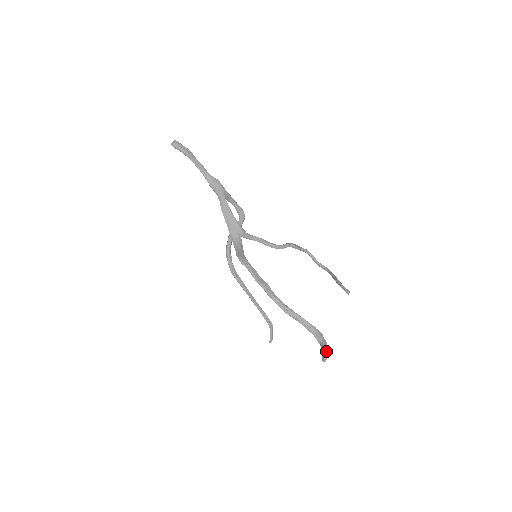
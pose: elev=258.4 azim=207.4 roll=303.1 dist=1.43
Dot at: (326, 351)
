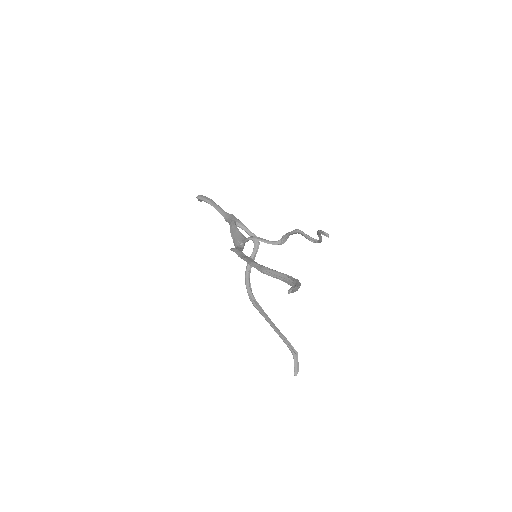
Dot at: (295, 286)
